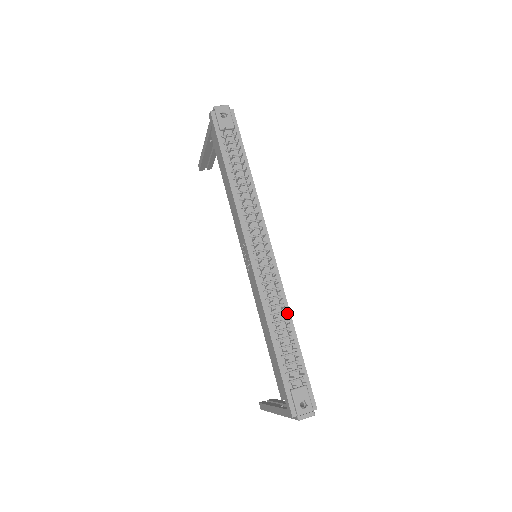
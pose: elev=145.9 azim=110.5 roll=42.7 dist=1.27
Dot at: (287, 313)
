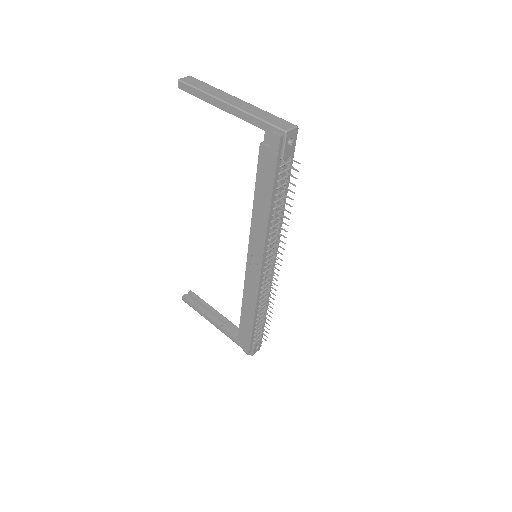
Dot at: occluded
